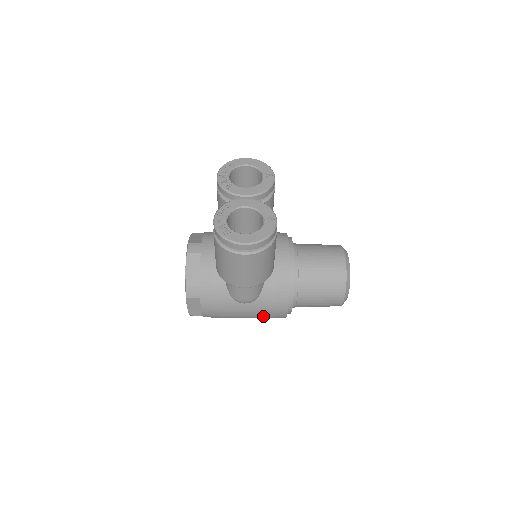
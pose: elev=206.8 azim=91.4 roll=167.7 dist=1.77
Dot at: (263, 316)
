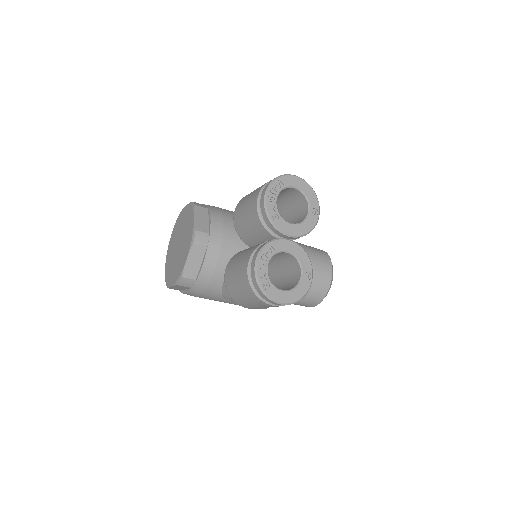
Dot at: occluded
